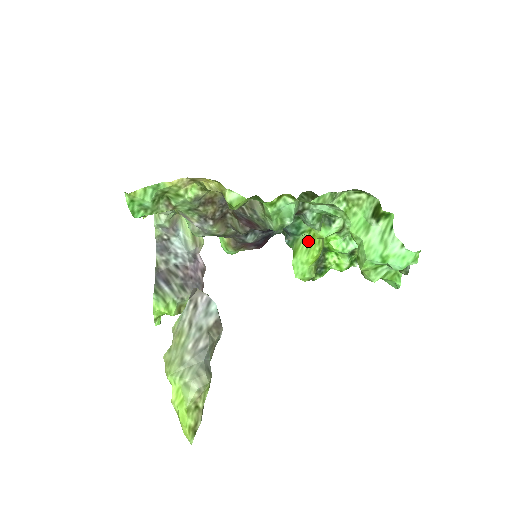
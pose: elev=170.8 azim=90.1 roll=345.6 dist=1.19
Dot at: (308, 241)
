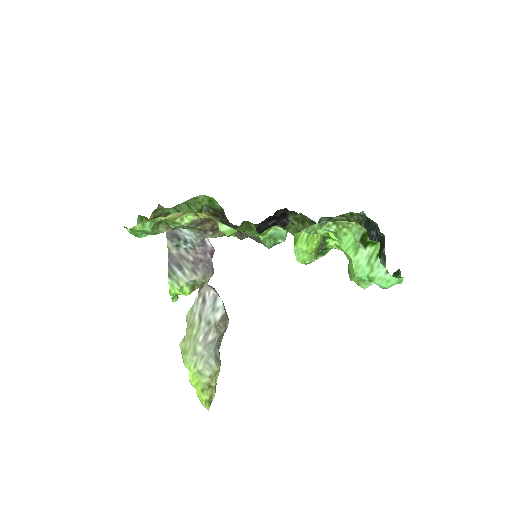
Dot at: (307, 233)
